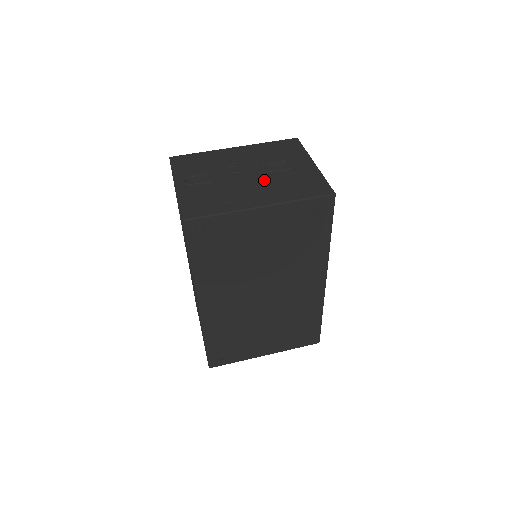
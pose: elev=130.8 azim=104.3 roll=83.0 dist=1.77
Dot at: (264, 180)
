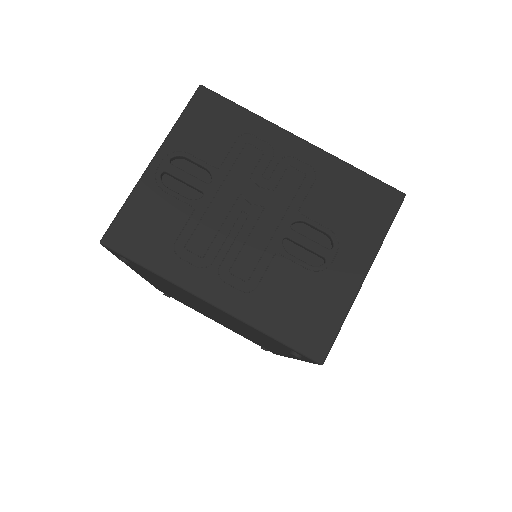
Dot at: (265, 252)
